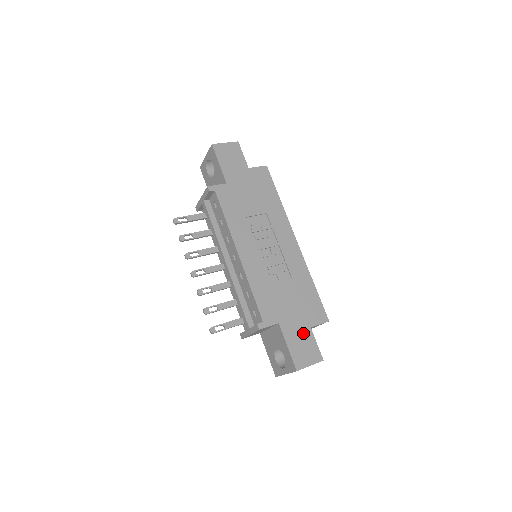
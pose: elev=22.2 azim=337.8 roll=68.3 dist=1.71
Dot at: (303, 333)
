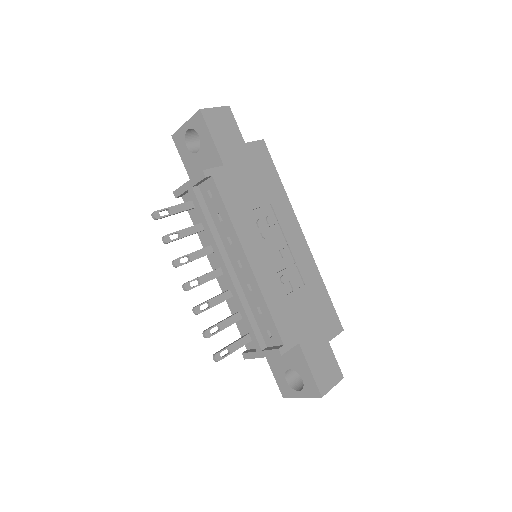
Dot at: (323, 350)
